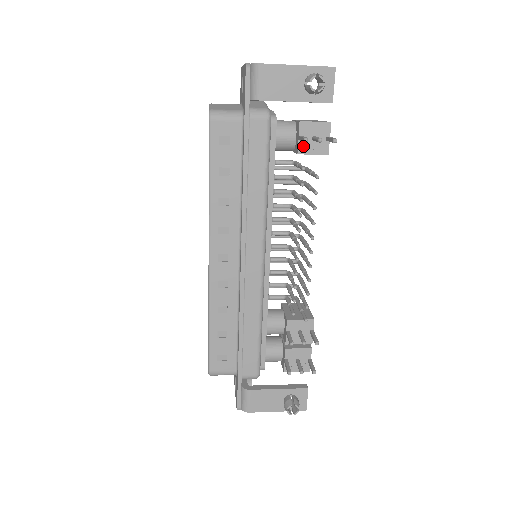
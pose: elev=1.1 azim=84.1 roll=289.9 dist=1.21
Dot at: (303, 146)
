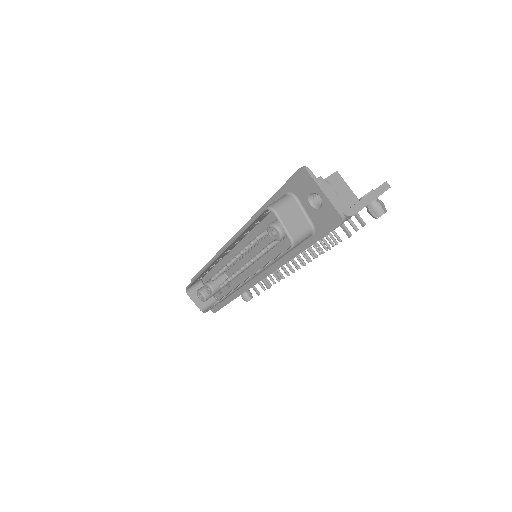
Dot at: occluded
